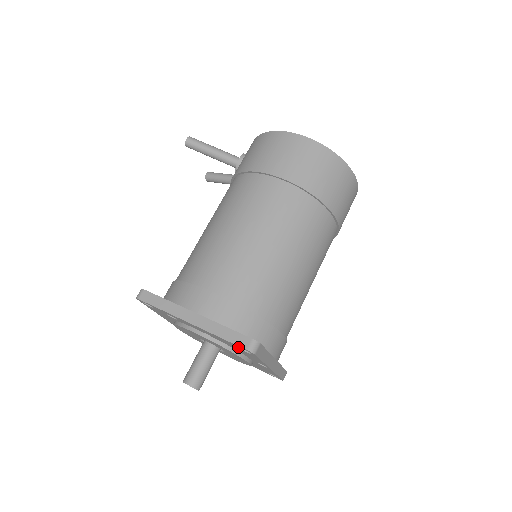
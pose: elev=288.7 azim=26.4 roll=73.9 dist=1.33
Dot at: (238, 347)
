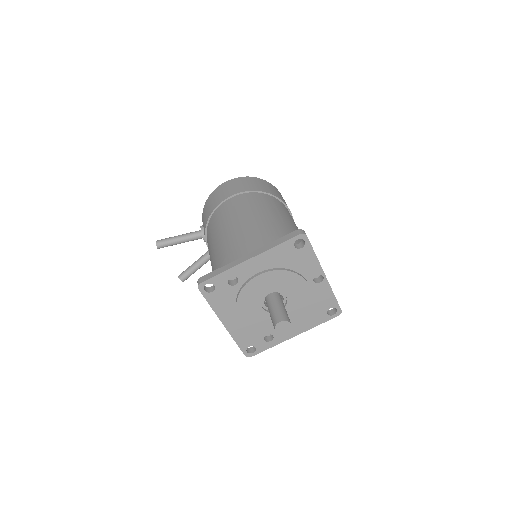
Dot at: (293, 246)
